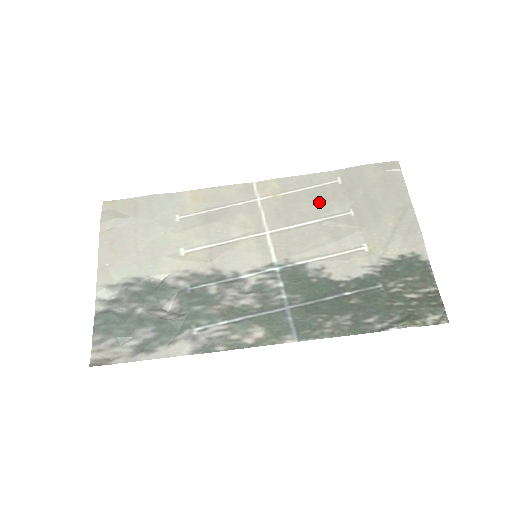
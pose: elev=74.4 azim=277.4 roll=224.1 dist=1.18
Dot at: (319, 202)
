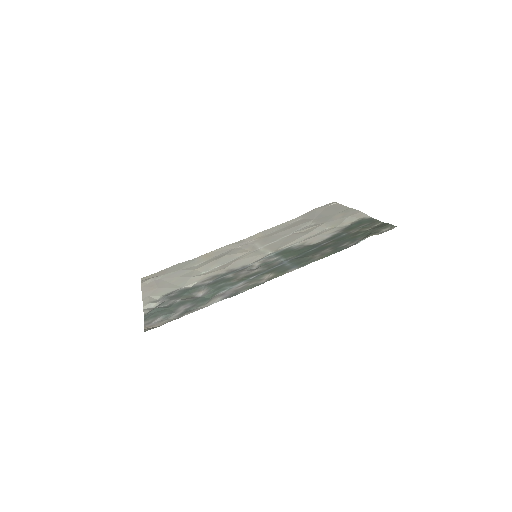
Dot at: (290, 228)
